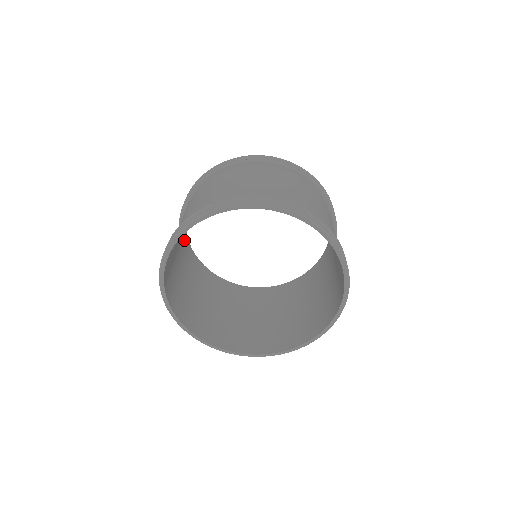
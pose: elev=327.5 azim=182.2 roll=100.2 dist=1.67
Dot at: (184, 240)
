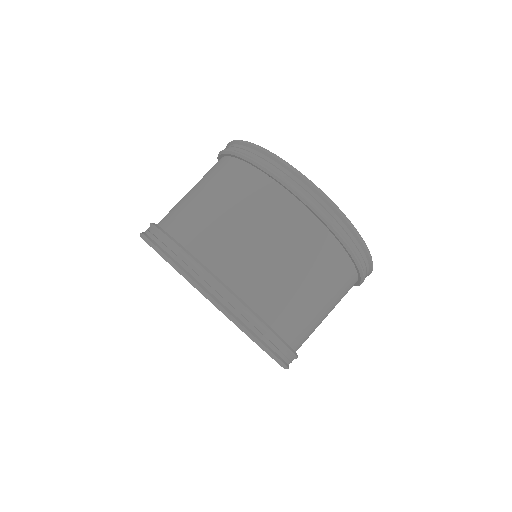
Dot at: occluded
